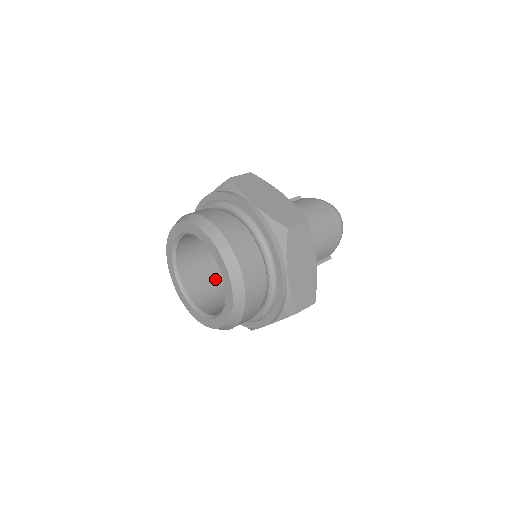
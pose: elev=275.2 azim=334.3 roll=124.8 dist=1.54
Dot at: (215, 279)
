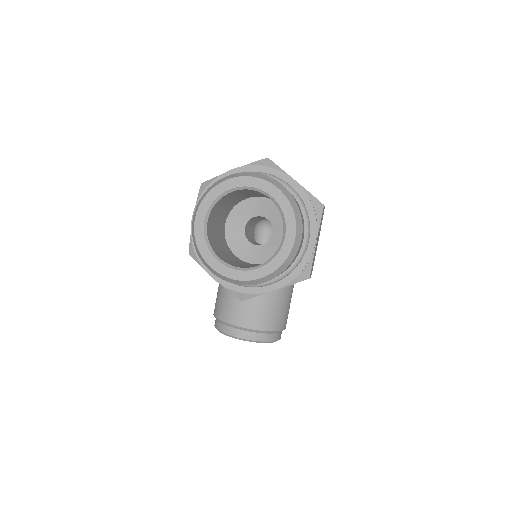
Dot at: occluded
